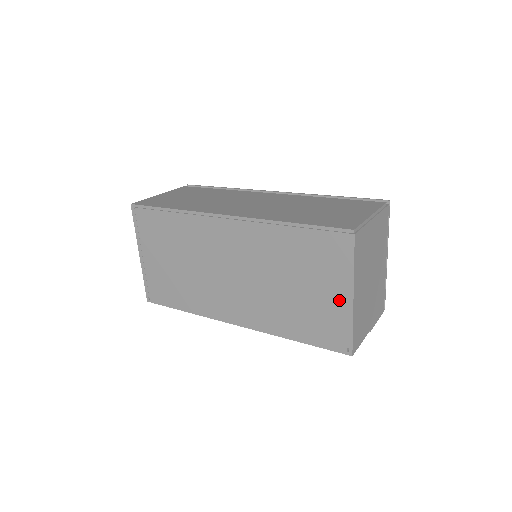
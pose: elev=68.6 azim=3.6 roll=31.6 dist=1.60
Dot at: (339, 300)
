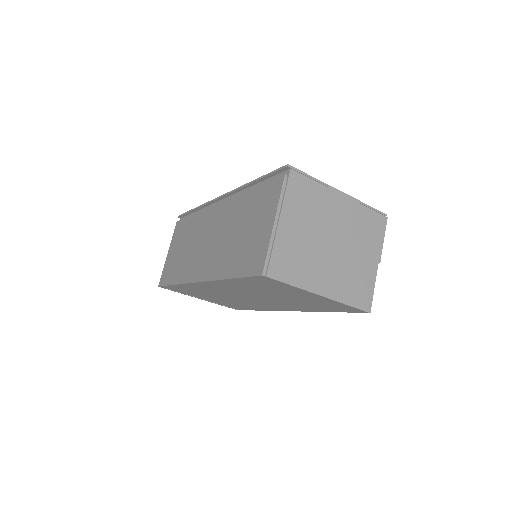
Dot at: (316, 298)
